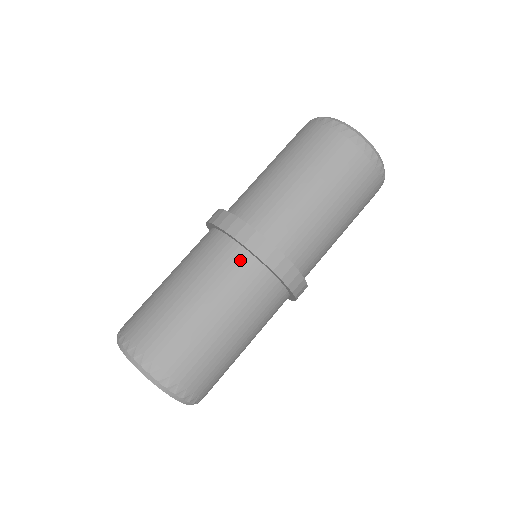
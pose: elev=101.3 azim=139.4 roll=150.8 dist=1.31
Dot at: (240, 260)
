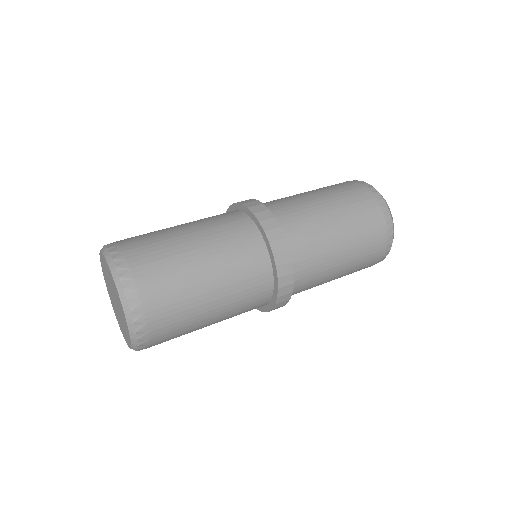
Dot at: (240, 219)
